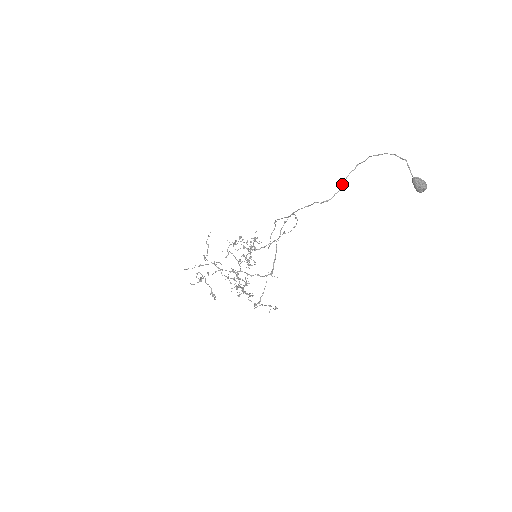
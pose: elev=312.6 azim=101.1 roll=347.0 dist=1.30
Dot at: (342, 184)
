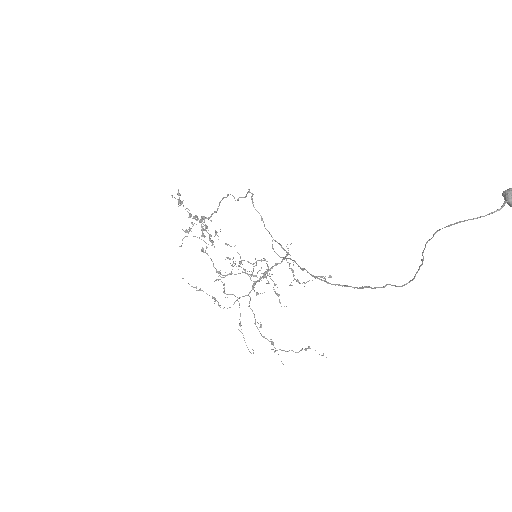
Dot at: (423, 257)
